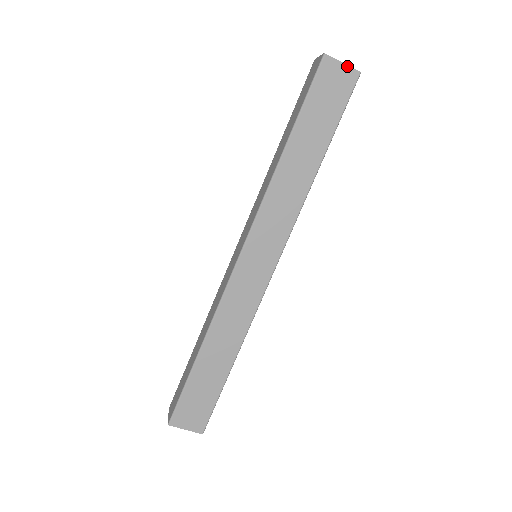
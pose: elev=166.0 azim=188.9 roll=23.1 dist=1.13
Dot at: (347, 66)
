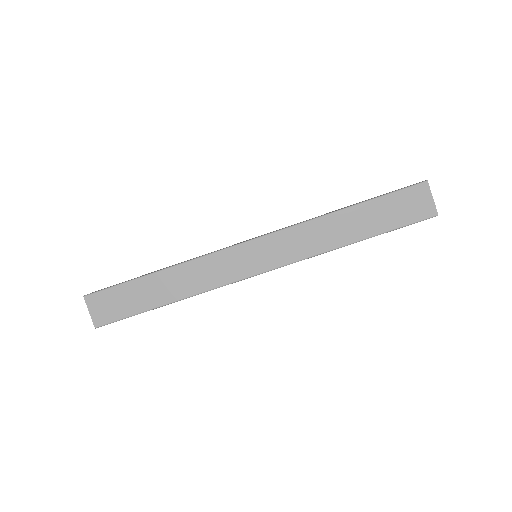
Dot at: (434, 202)
